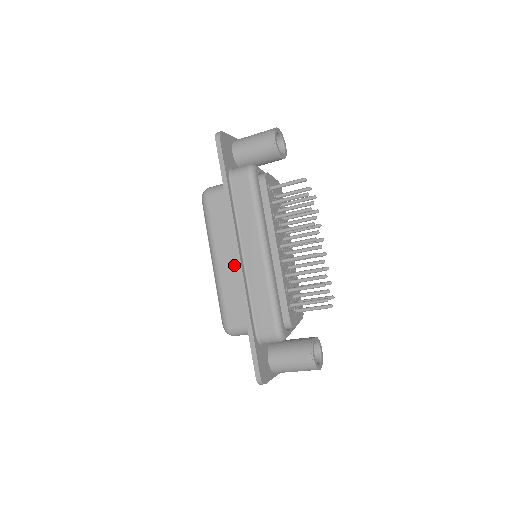
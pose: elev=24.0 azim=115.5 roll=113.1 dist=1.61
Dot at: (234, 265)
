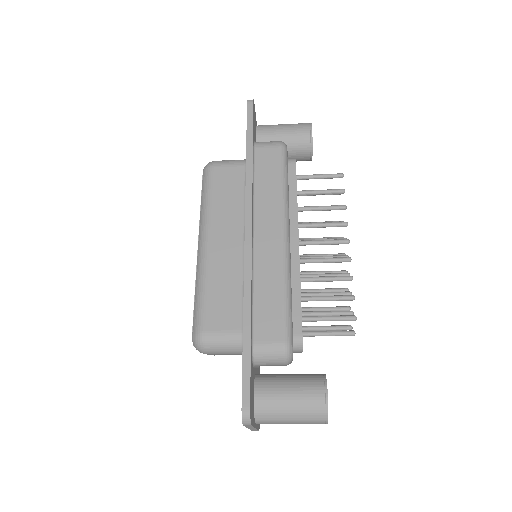
Dot at: (233, 250)
